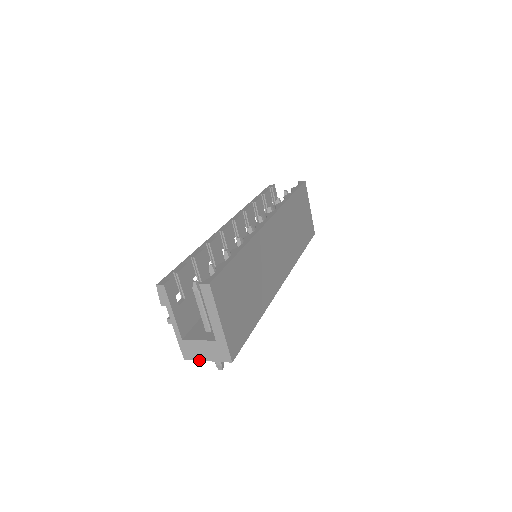
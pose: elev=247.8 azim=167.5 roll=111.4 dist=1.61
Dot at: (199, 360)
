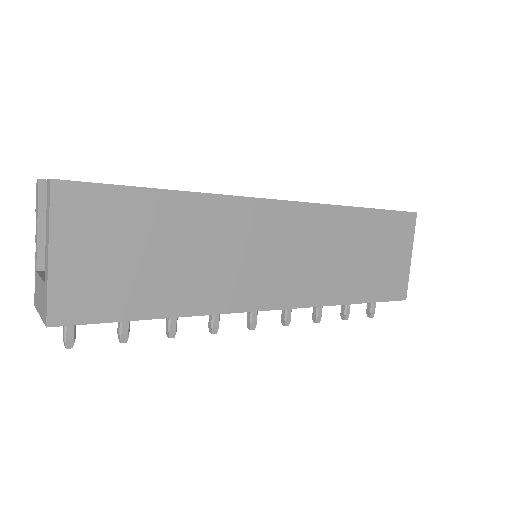
Dot at: (38, 311)
